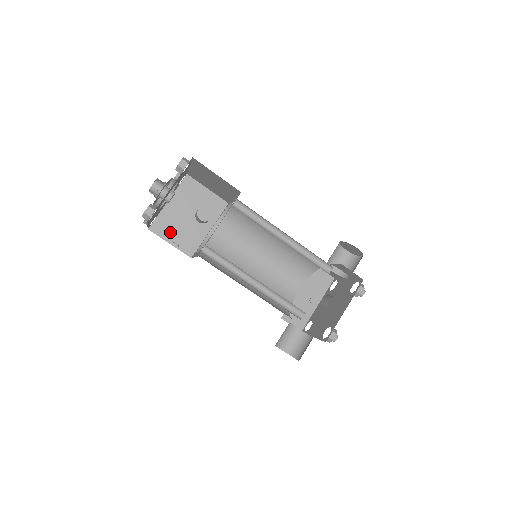
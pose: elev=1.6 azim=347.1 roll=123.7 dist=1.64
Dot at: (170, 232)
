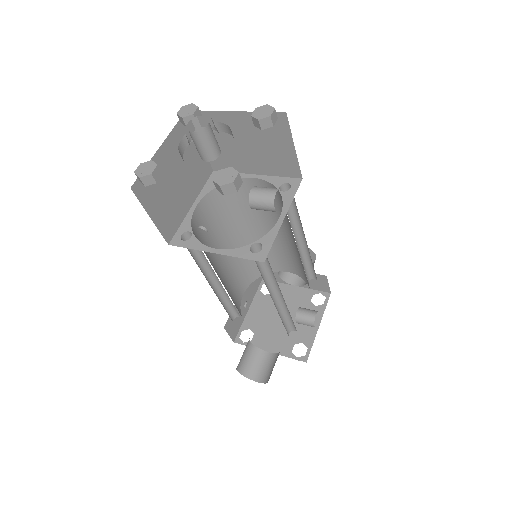
Dot at: (154, 199)
